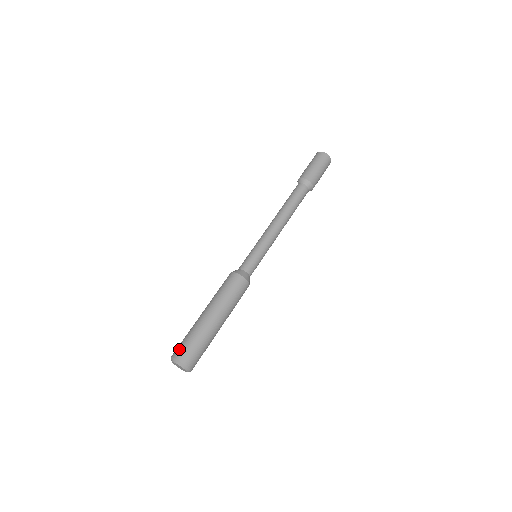
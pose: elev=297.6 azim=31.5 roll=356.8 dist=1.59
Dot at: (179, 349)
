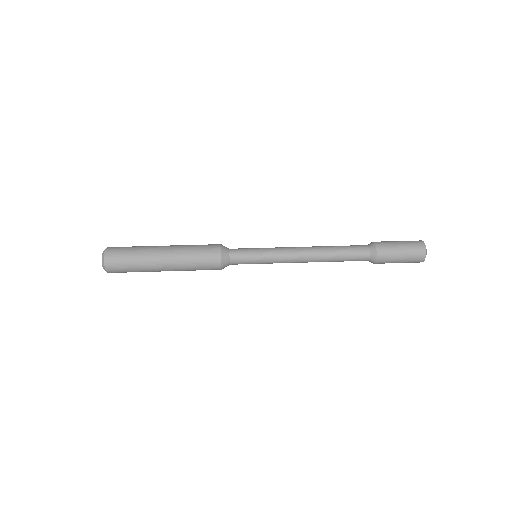
Dot at: (117, 247)
